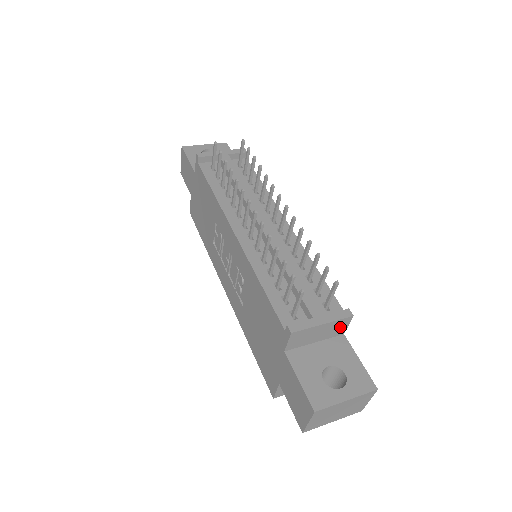
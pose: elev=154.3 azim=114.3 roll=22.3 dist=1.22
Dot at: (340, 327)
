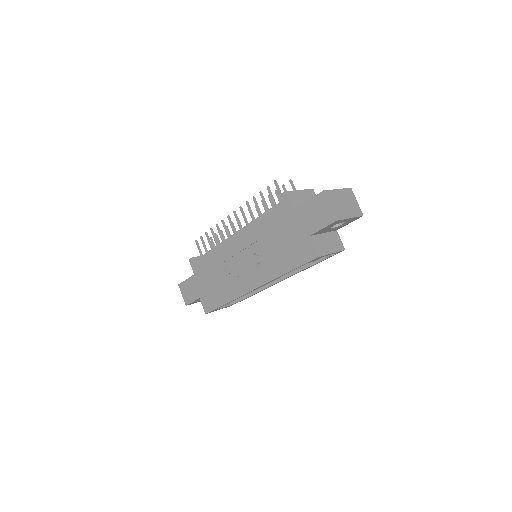
Dot at: occluded
